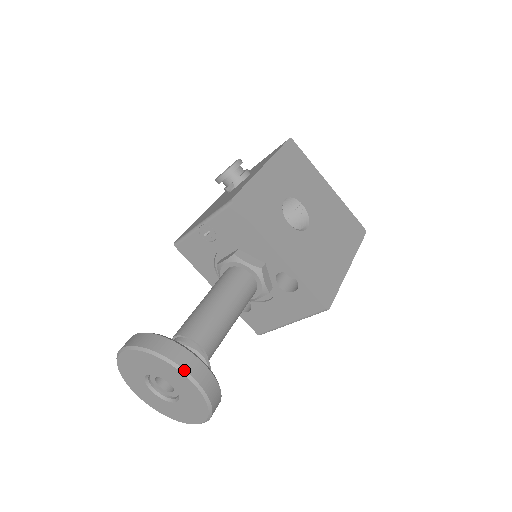
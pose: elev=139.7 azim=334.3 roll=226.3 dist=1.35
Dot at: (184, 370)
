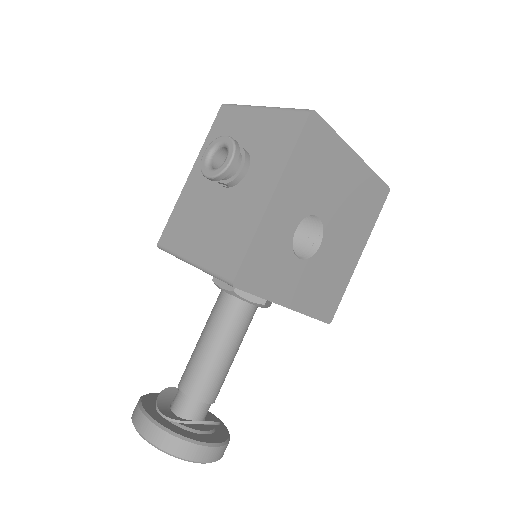
Dot at: occluded
